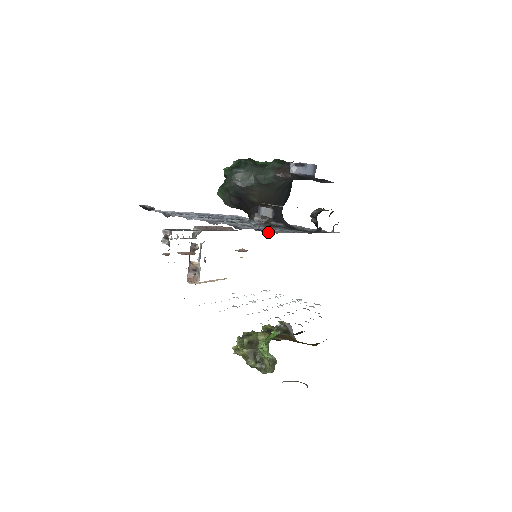
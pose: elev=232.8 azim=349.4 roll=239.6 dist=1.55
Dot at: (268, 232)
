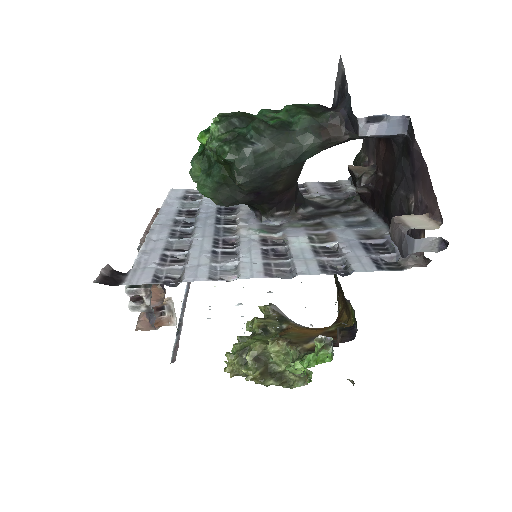
Dot at: (396, 263)
